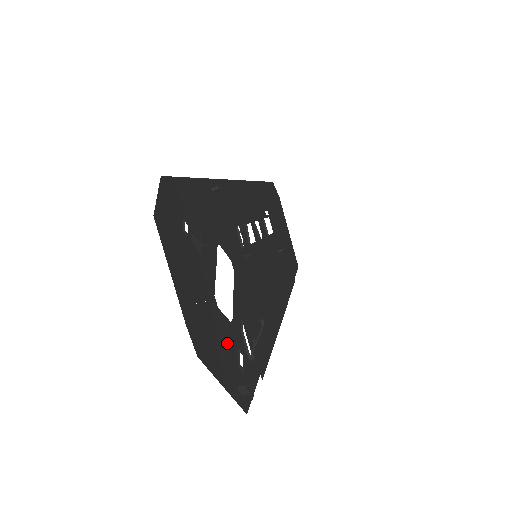
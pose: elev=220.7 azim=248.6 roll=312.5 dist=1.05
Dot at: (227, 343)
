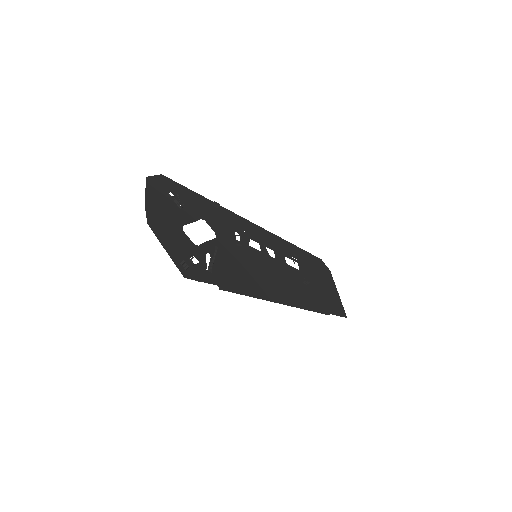
Dot at: (183, 245)
